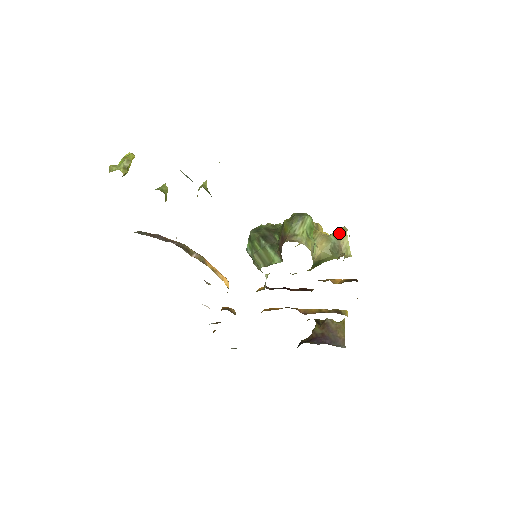
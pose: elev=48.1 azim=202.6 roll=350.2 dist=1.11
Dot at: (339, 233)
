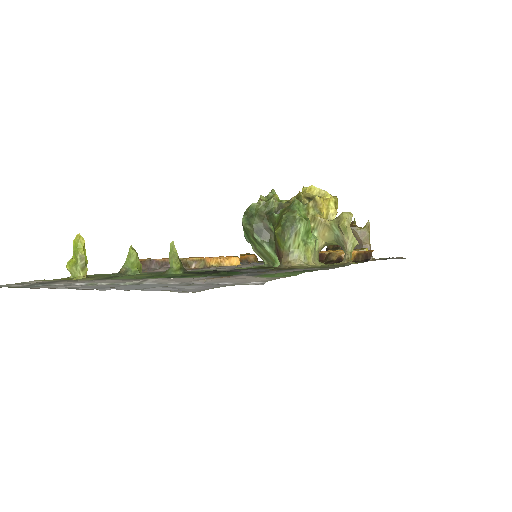
Dot at: (341, 228)
